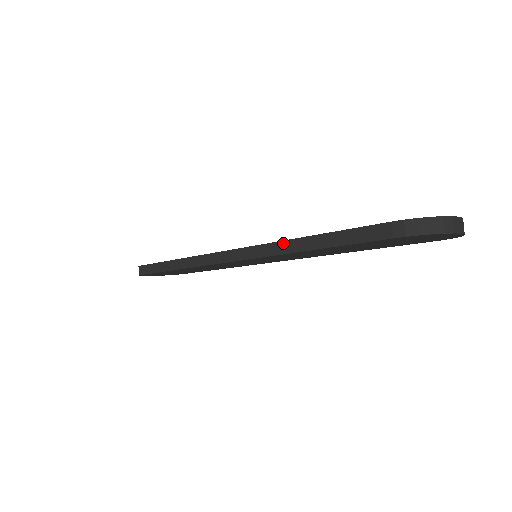
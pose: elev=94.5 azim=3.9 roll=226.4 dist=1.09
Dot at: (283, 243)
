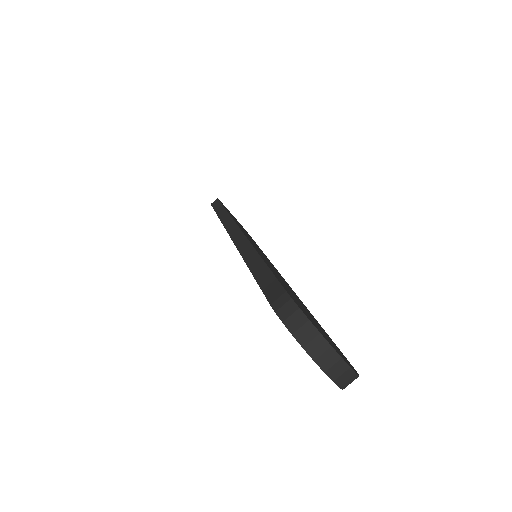
Dot at: (250, 247)
